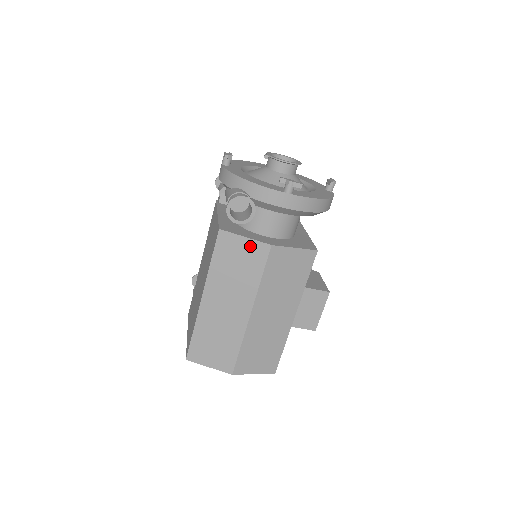
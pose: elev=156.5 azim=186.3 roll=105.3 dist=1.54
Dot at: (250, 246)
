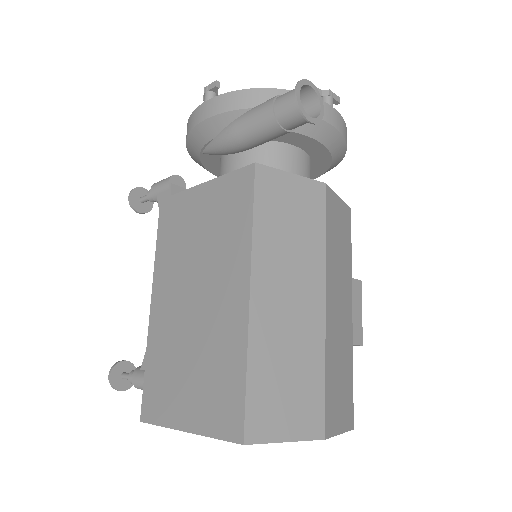
Dot at: (301, 187)
